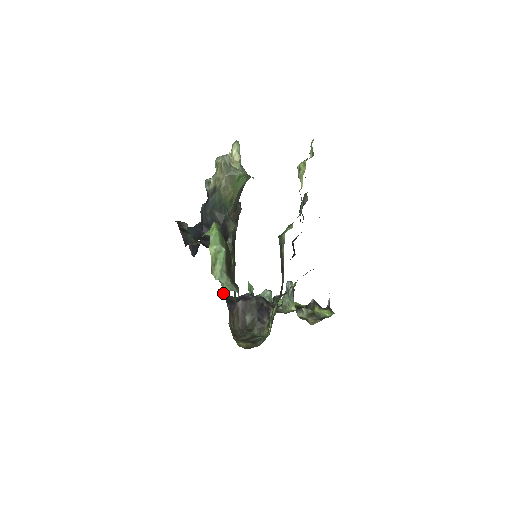
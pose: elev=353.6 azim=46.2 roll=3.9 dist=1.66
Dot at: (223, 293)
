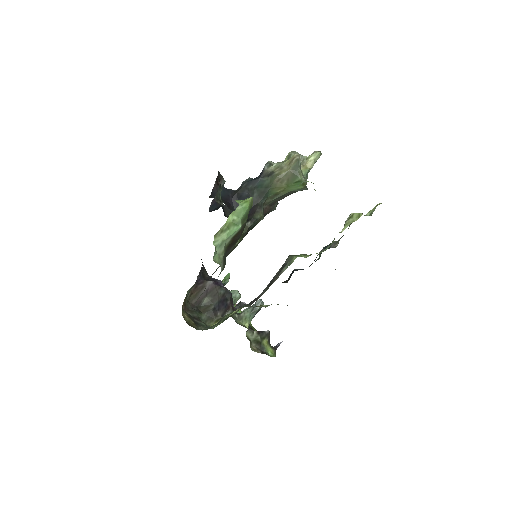
Dot at: occluded
